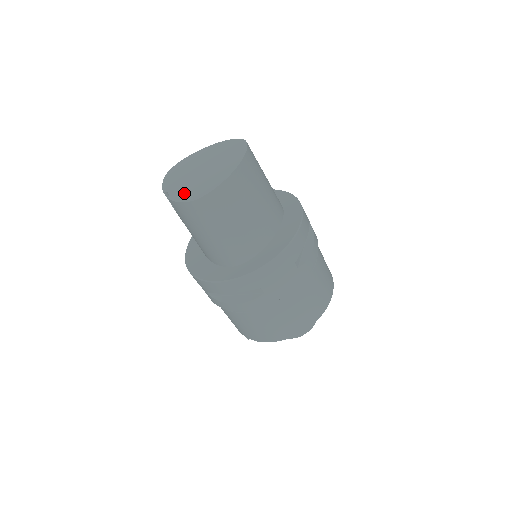
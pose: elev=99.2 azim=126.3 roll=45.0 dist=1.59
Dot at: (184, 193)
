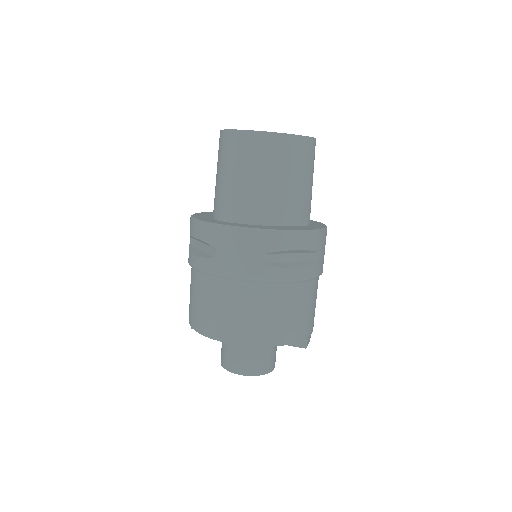
Dot at: occluded
